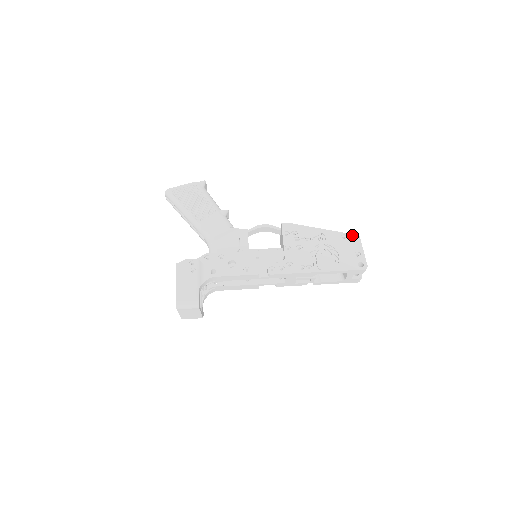
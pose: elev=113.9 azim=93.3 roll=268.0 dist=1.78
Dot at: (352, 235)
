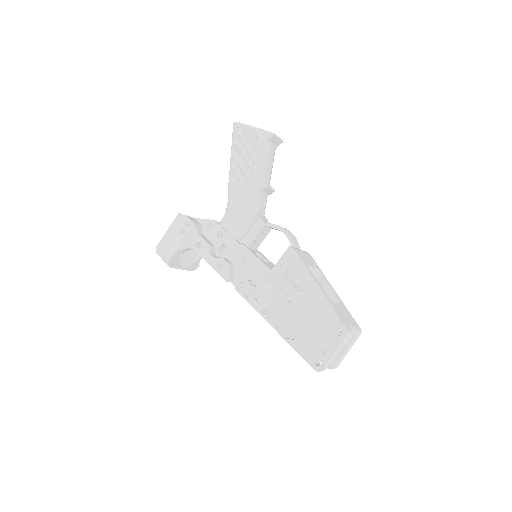
Dot at: (342, 324)
